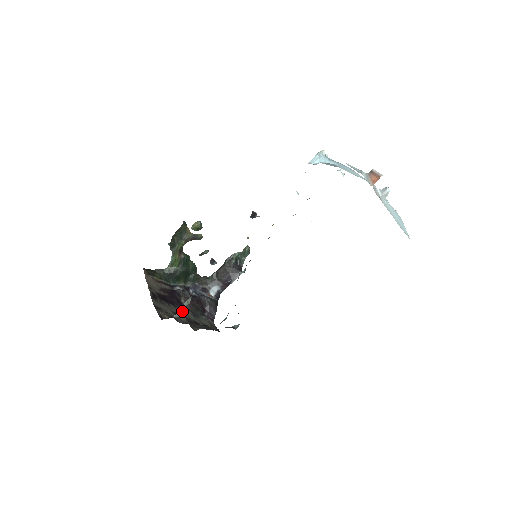
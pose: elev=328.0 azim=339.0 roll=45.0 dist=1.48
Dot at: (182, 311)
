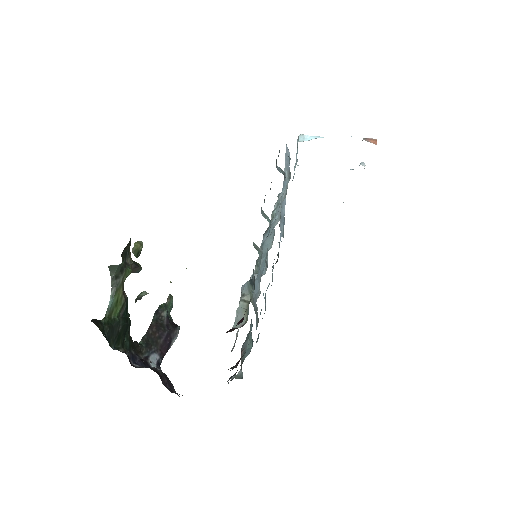
Dot at: (246, 314)
